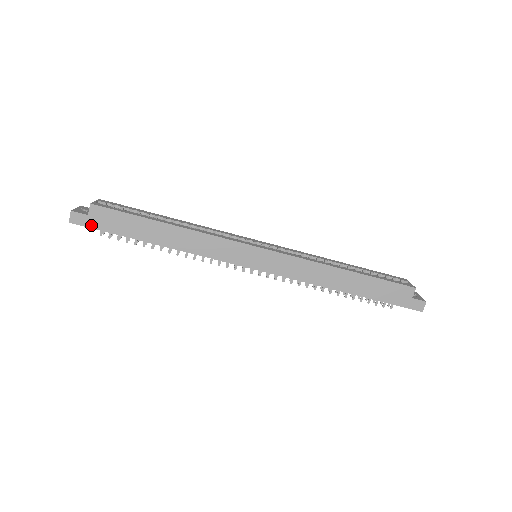
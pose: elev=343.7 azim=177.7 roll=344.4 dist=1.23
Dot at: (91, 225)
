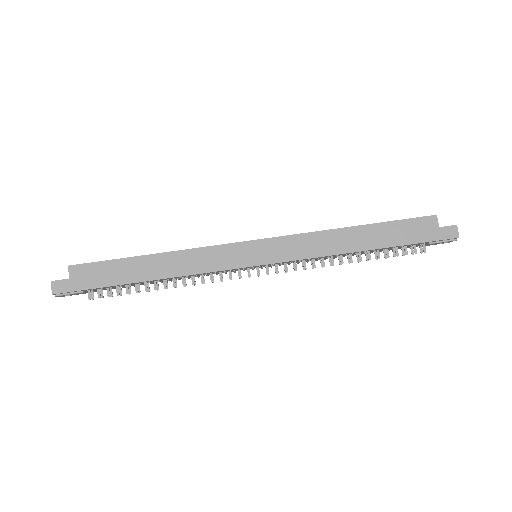
Dot at: (75, 288)
